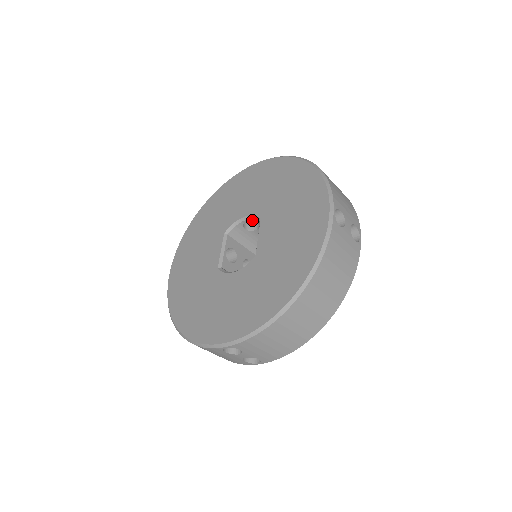
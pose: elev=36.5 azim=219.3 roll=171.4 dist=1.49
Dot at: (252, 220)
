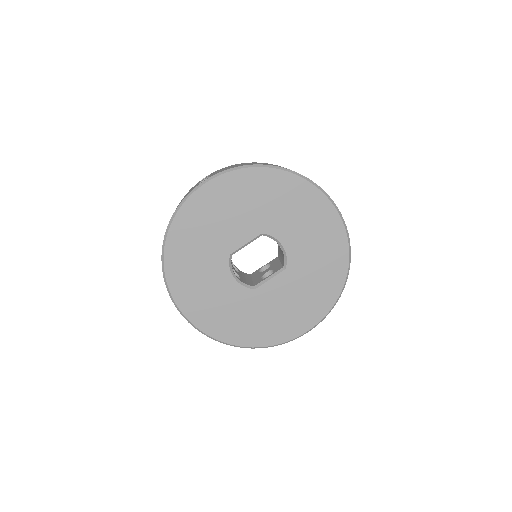
Dot at: (283, 252)
